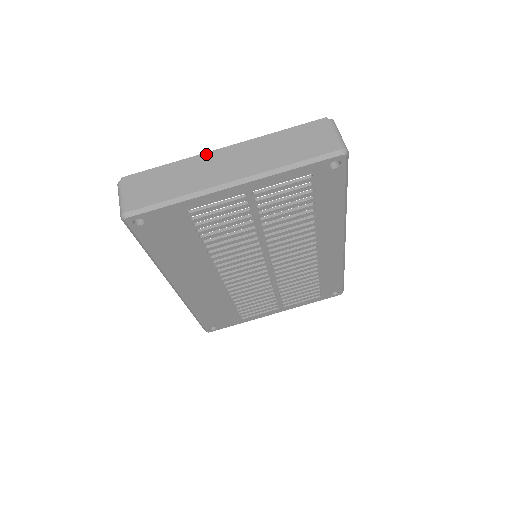
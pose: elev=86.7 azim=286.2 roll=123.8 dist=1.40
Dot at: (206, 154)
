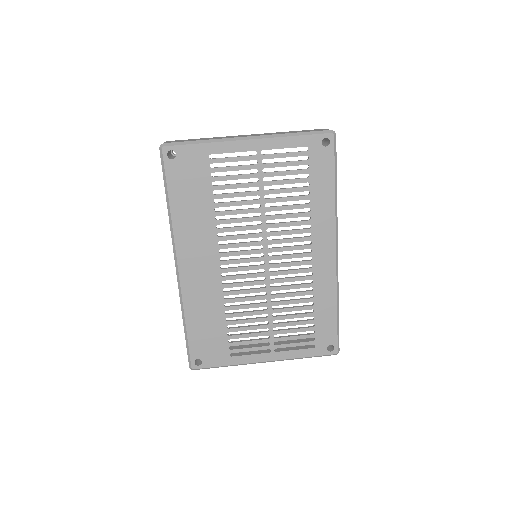
Dot at: occluded
